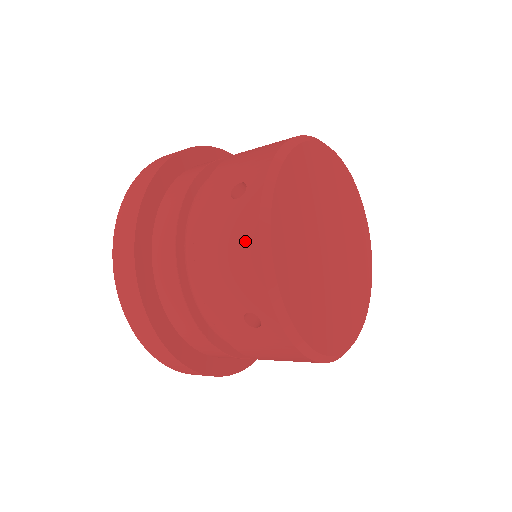
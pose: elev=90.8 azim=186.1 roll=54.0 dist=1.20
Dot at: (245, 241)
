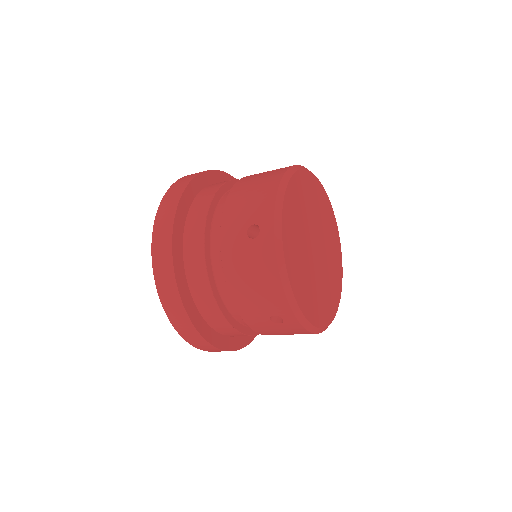
Dot at: (267, 271)
